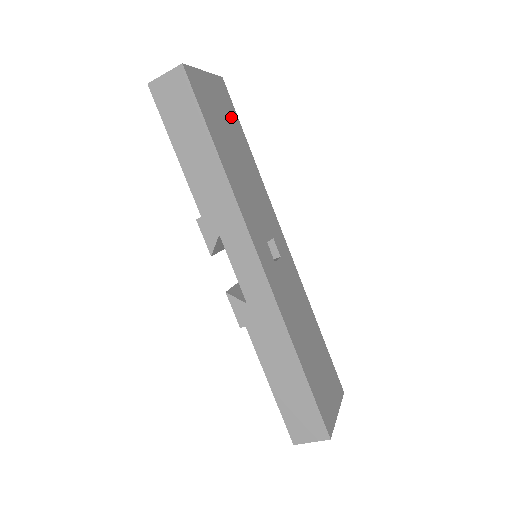
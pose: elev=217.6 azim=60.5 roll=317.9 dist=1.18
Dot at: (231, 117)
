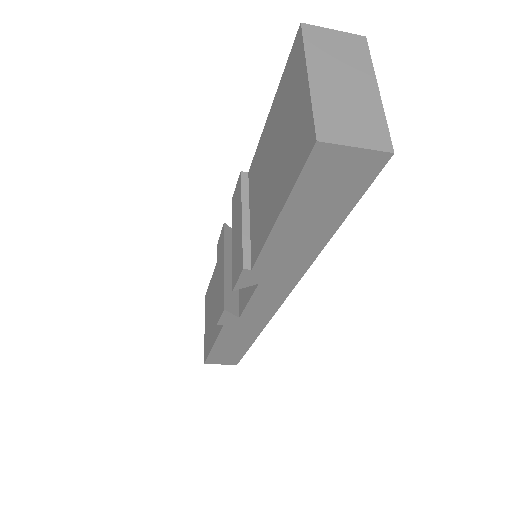
Dot at: occluded
